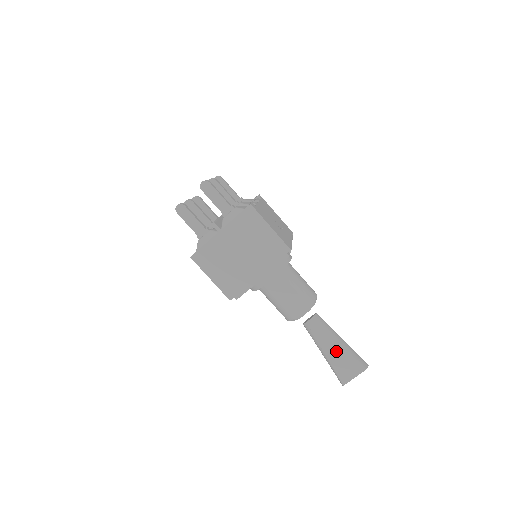
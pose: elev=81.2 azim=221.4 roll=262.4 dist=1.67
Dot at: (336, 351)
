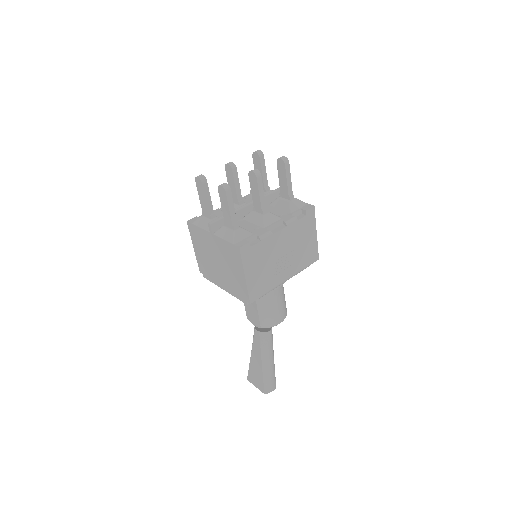
Dot at: (257, 364)
